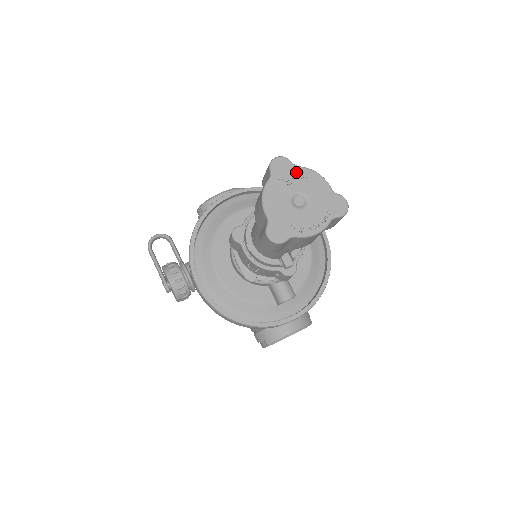
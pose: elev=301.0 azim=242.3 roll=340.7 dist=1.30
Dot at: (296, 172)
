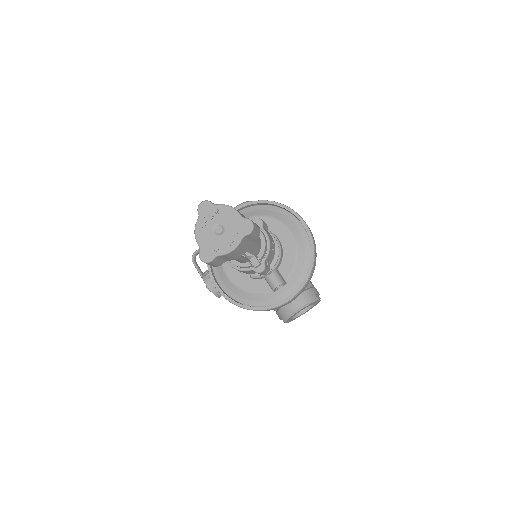
Dot at: (215, 209)
